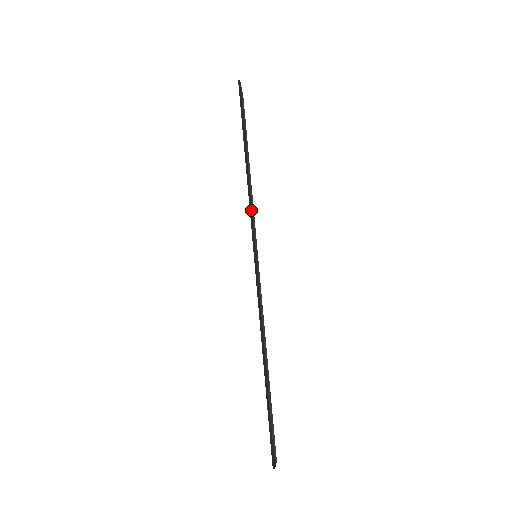
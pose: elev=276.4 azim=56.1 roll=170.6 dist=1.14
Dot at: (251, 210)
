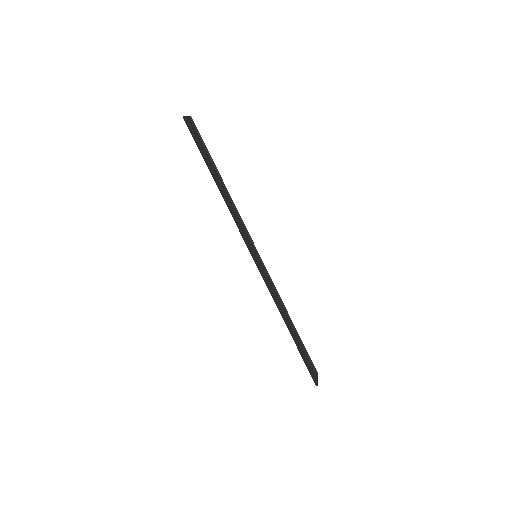
Dot at: (238, 219)
